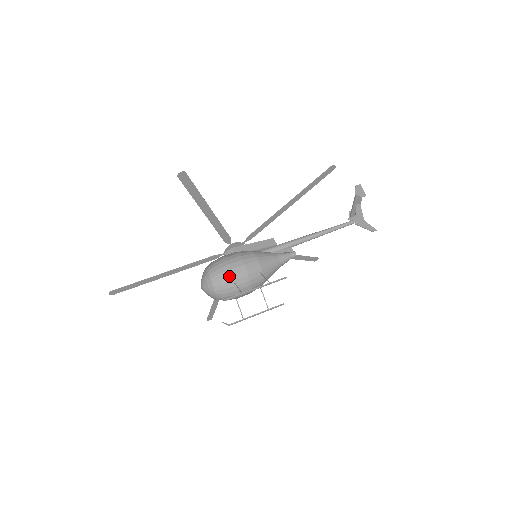
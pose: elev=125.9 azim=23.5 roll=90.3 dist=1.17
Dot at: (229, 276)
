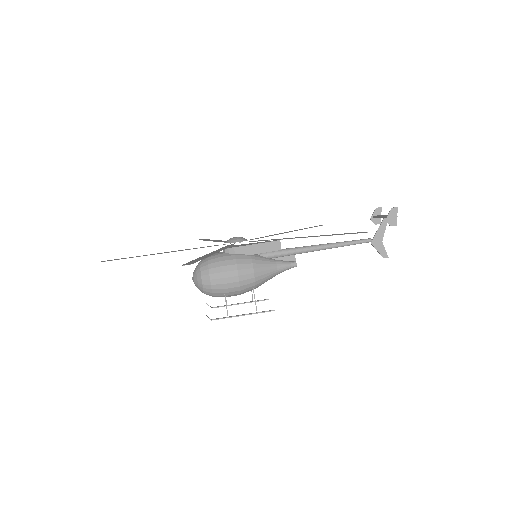
Dot at: (221, 289)
